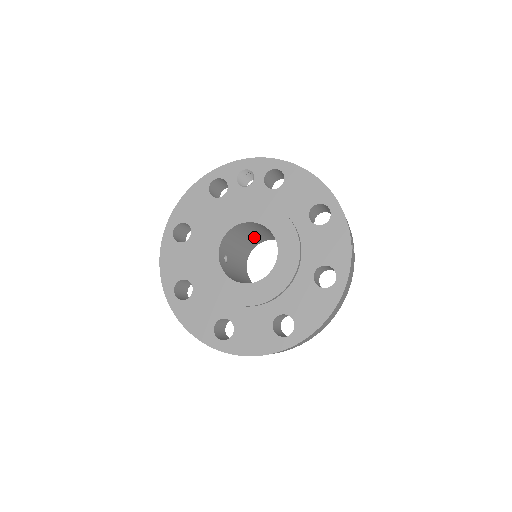
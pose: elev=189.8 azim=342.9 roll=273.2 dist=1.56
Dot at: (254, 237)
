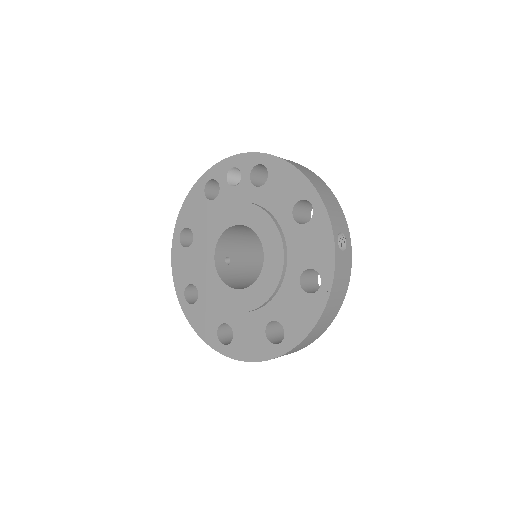
Dot at: occluded
